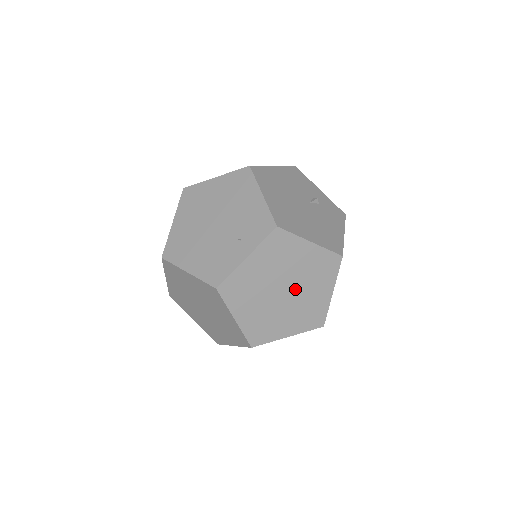
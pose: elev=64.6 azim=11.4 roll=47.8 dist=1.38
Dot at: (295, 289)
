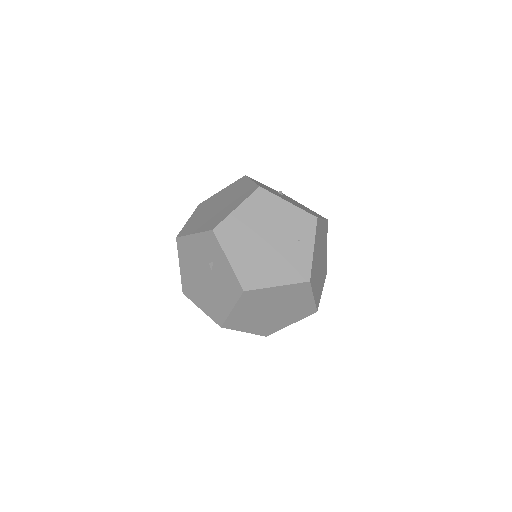
Dot at: (322, 256)
